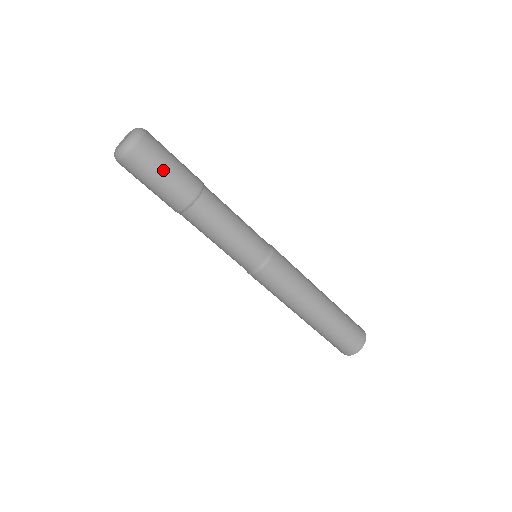
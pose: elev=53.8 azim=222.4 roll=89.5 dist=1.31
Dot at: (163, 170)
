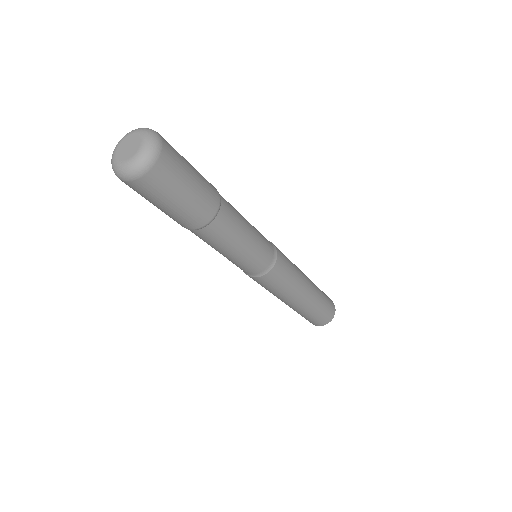
Dot at: (168, 203)
